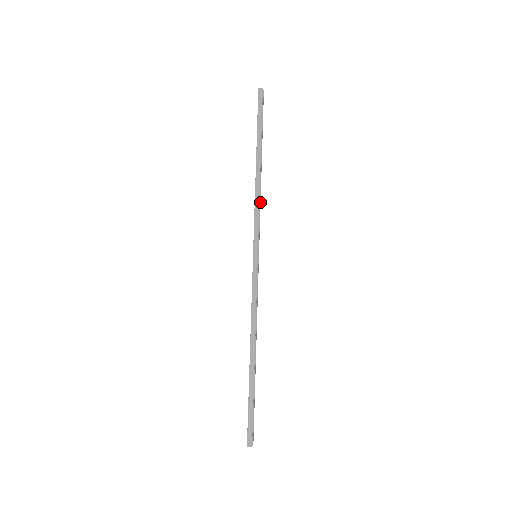
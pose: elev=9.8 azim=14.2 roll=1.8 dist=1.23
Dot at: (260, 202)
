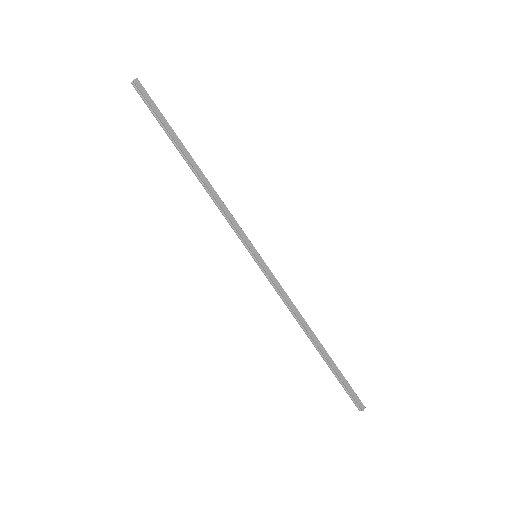
Dot at: (220, 203)
